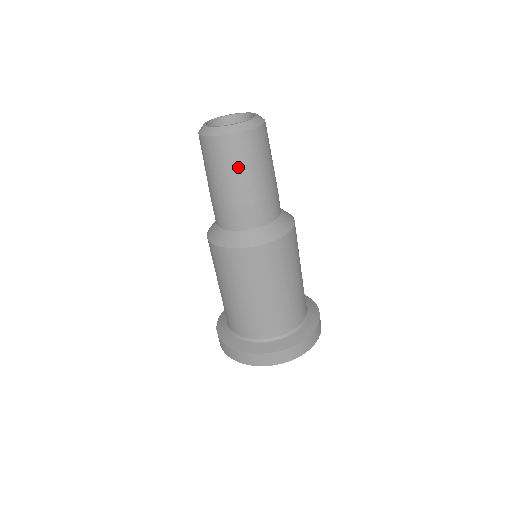
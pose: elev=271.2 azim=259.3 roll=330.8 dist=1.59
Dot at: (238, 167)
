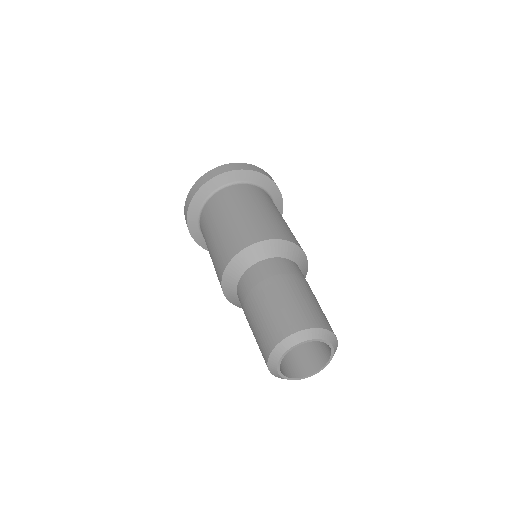
Dot at: occluded
